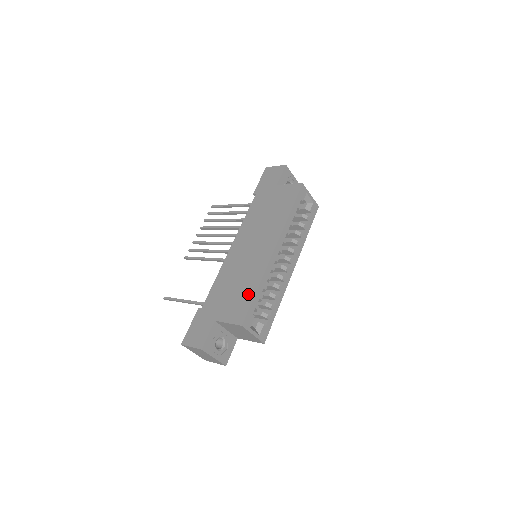
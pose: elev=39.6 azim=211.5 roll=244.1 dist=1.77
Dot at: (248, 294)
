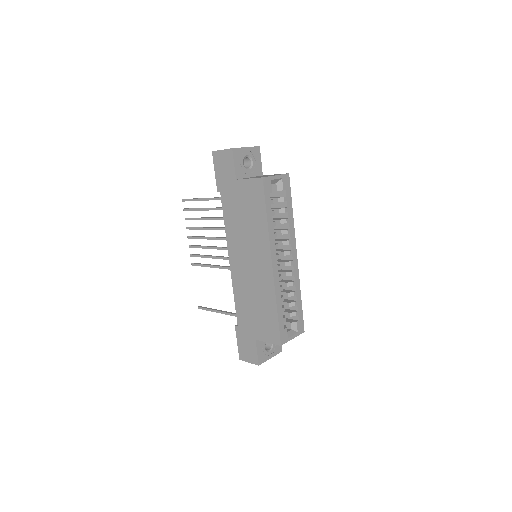
Dot at: (271, 315)
